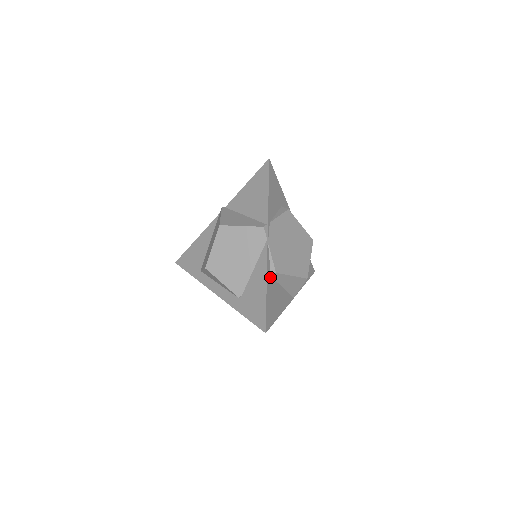
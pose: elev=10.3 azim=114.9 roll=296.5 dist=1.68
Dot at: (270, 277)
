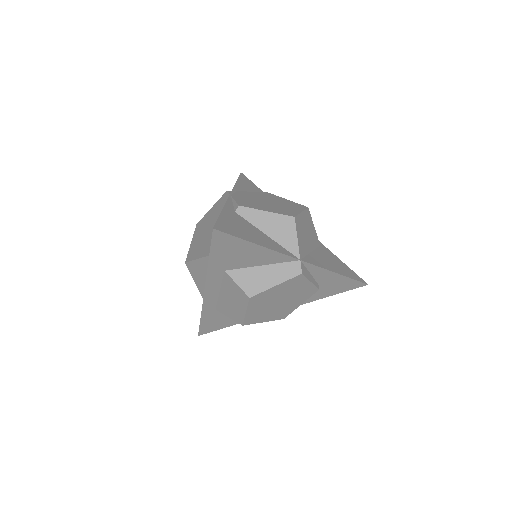
Dot at: (233, 212)
